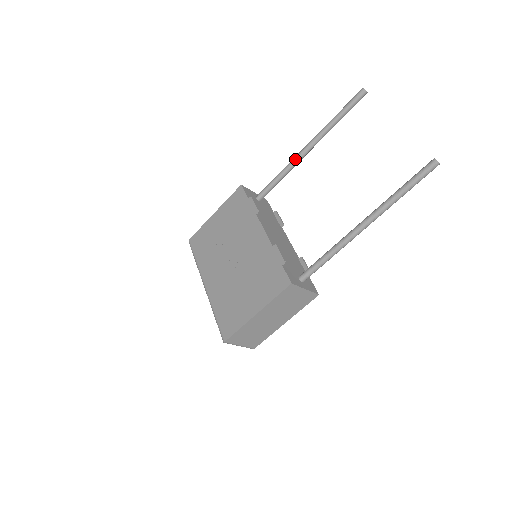
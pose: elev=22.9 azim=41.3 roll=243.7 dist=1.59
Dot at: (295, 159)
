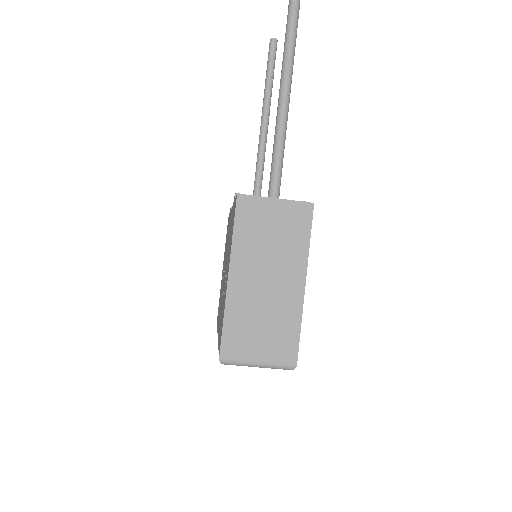
Dot at: (258, 149)
